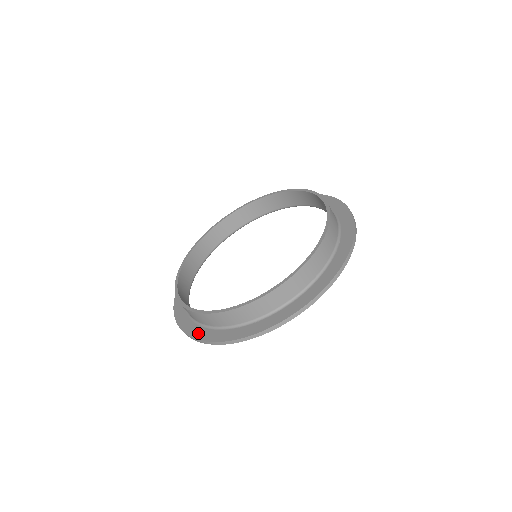
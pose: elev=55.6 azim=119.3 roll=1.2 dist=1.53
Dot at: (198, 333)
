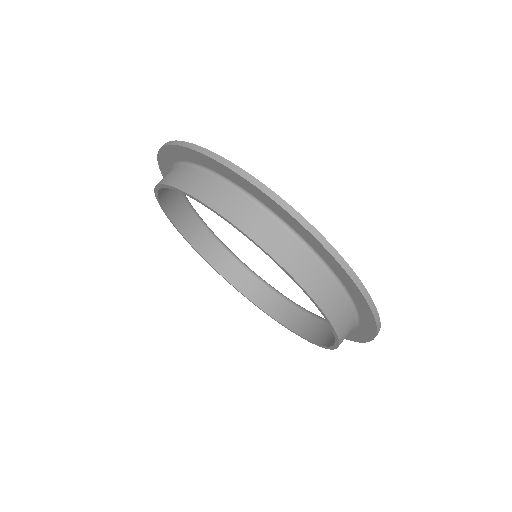
Dot at: occluded
